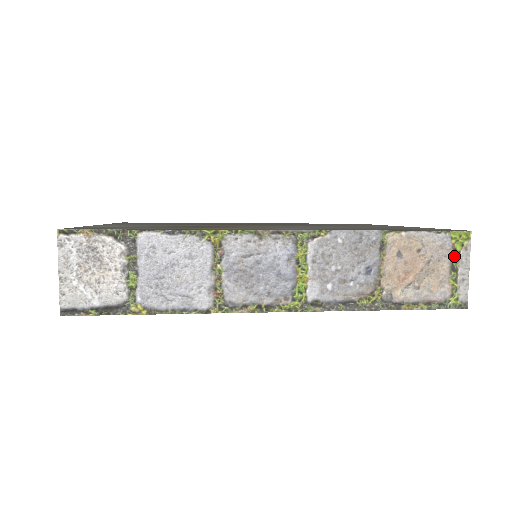
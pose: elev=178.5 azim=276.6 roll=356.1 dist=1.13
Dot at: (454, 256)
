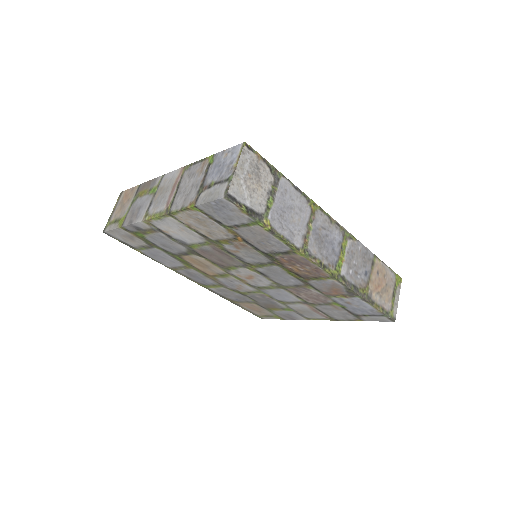
Dot at: (395, 288)
